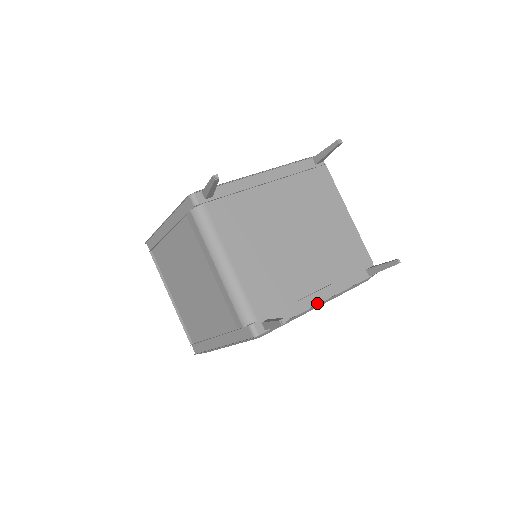
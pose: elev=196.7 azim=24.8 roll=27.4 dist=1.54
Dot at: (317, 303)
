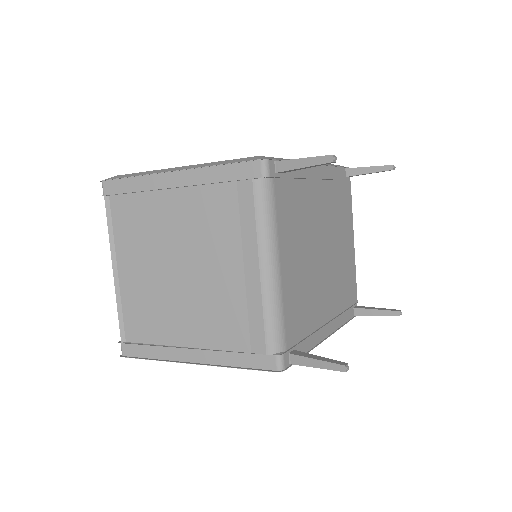
Dot at: (324, 337)
